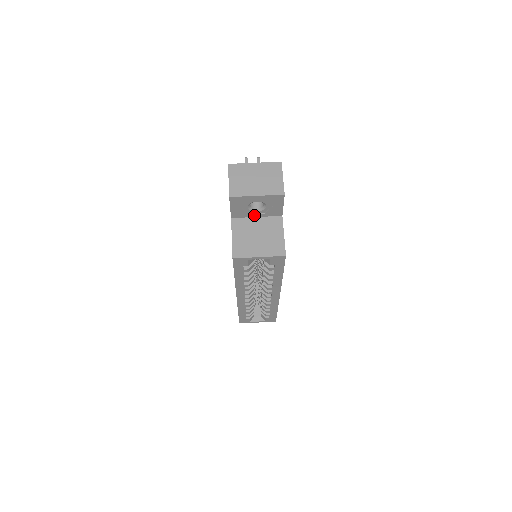
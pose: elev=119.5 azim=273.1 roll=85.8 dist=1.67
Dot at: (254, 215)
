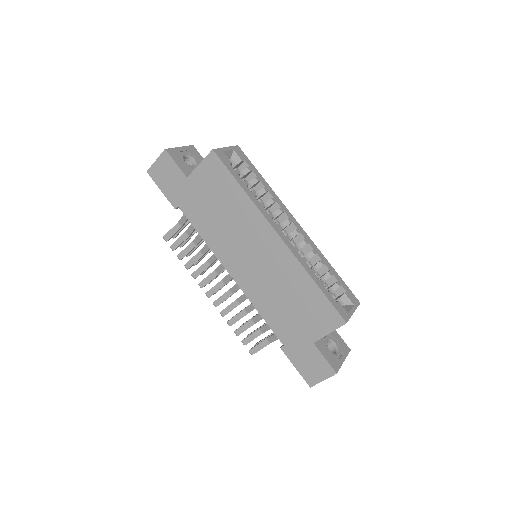
Dot at: occluded
